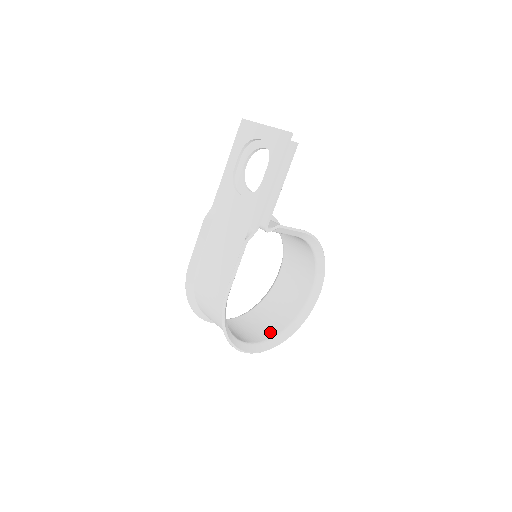
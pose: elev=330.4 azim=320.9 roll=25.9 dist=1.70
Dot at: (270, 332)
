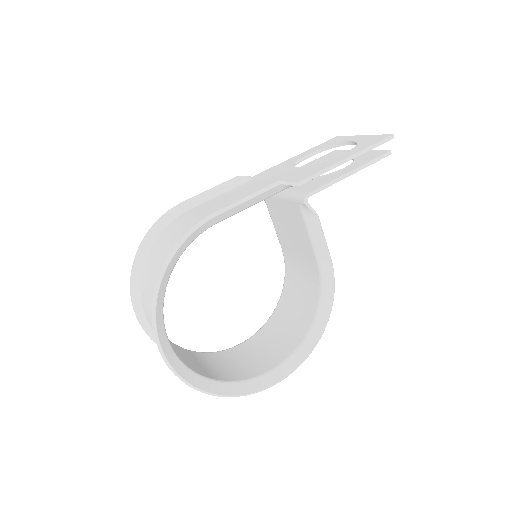
Dot at: (195, 368)
